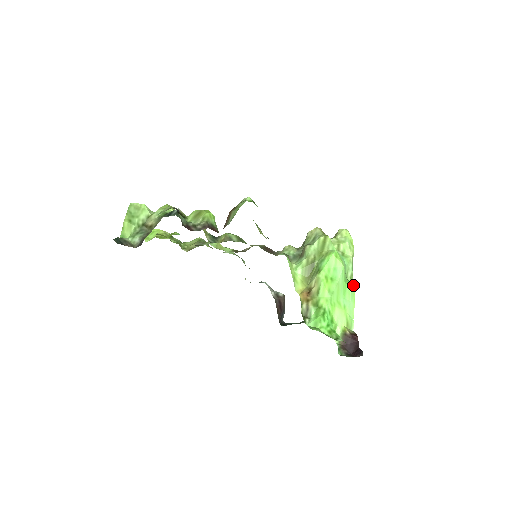
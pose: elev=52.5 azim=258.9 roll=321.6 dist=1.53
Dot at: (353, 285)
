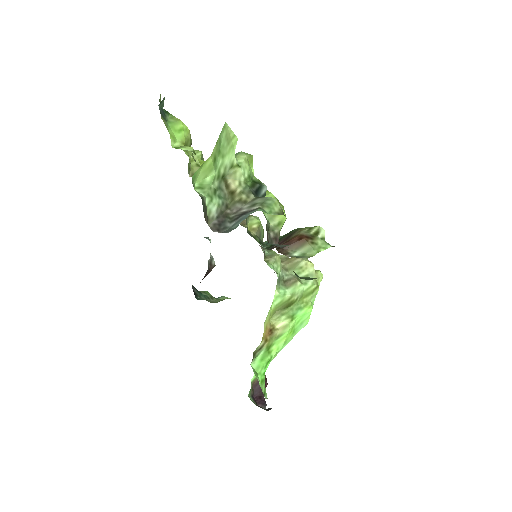
Dot at: occluded
